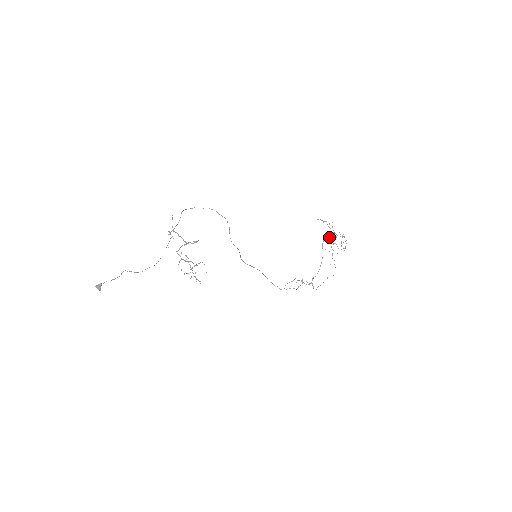
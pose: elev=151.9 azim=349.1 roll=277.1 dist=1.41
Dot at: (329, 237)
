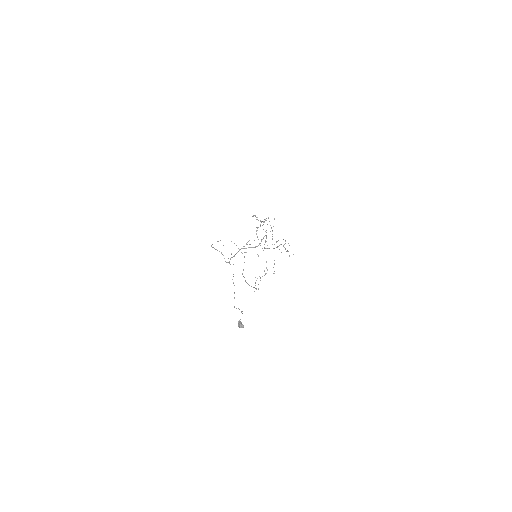
Dot at: occluded
